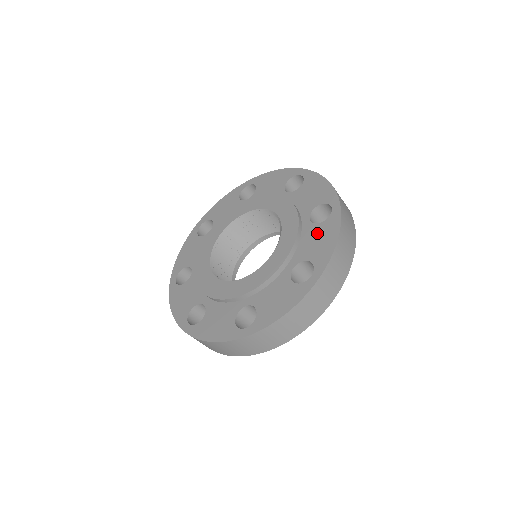
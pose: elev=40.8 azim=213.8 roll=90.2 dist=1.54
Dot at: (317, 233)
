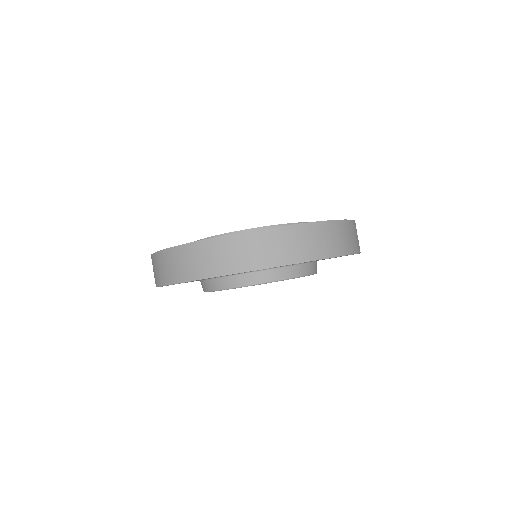
Dot at: occluded
